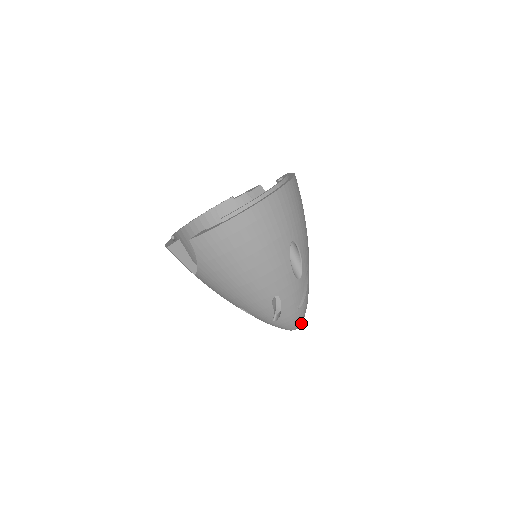
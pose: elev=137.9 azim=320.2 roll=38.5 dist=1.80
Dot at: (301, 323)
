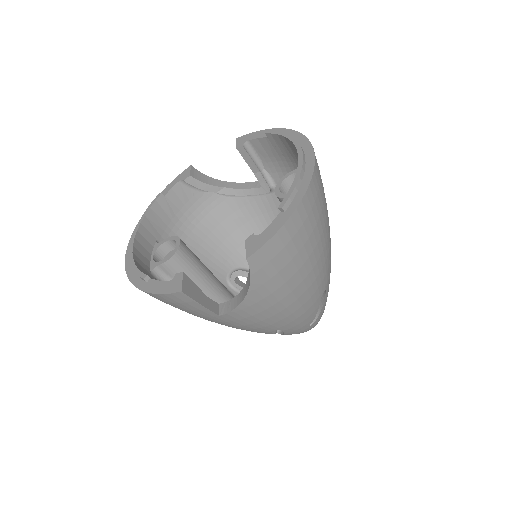
Dot at: occluded
